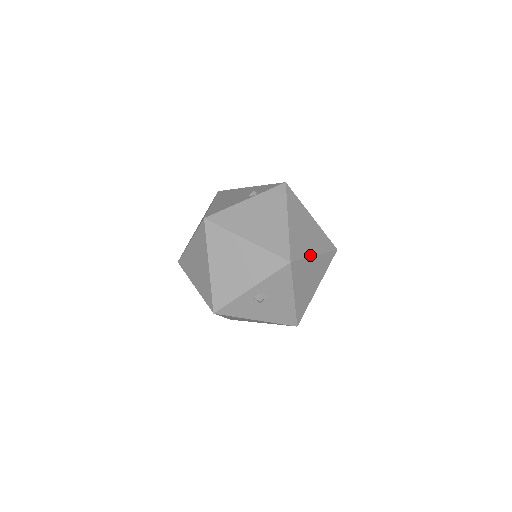
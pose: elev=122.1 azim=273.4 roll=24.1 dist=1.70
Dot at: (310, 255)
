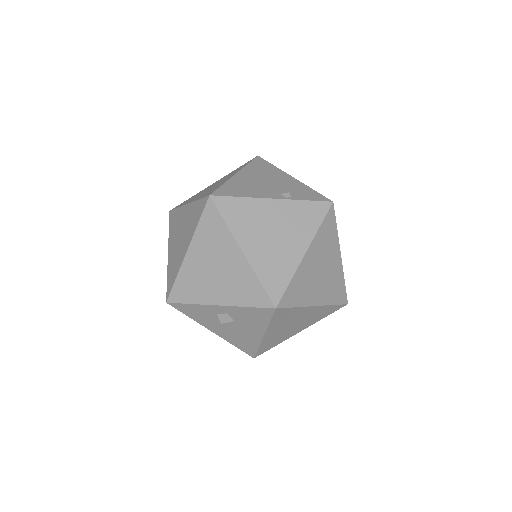
Dot at: (308, 304)
